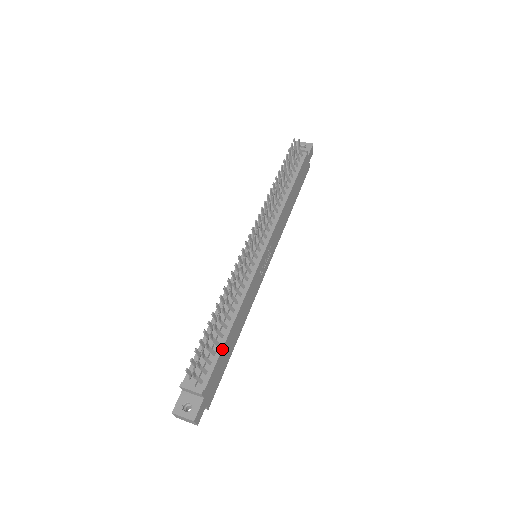
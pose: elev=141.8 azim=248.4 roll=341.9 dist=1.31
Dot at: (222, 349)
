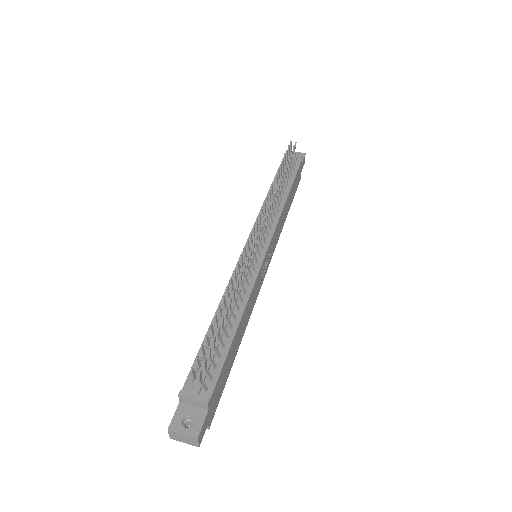
Dot at: (228, 351)
